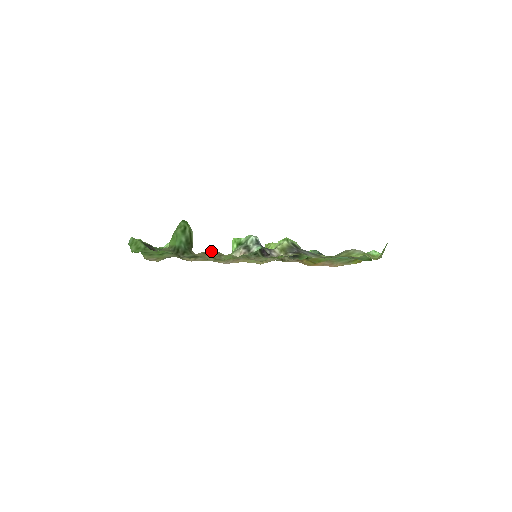
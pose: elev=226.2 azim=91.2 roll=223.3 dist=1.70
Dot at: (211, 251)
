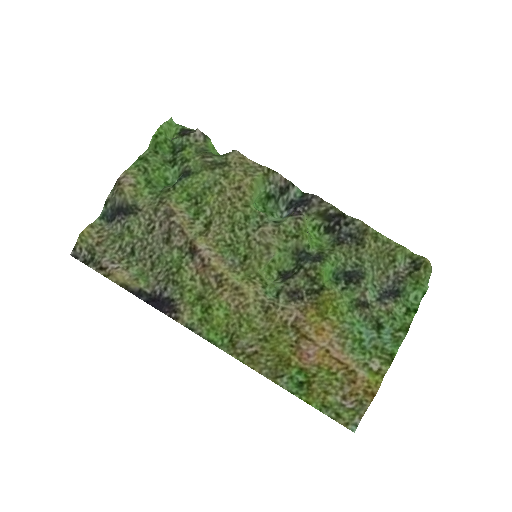
Dot at: (251, 162)
